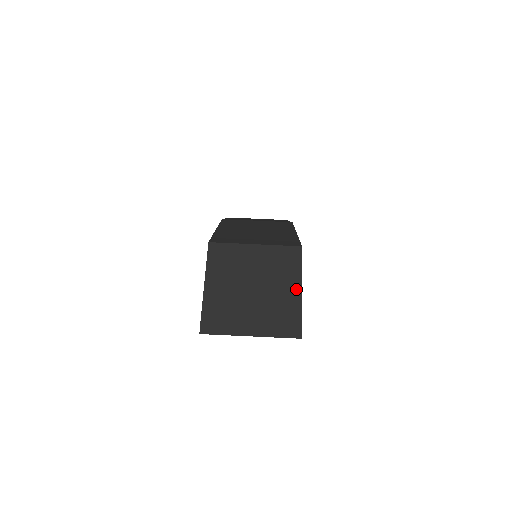
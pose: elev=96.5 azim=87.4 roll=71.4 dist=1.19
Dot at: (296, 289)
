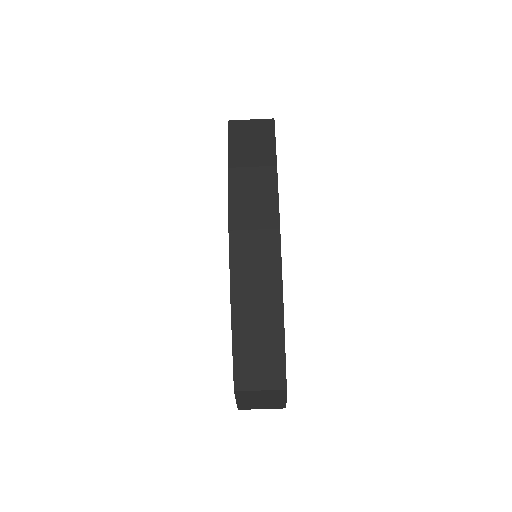
Dot at: (283, 399)
